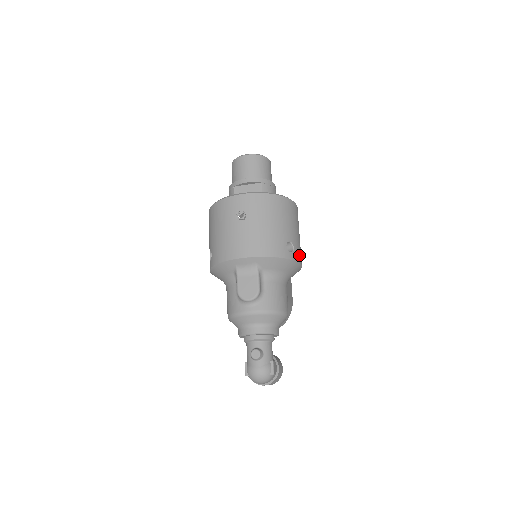
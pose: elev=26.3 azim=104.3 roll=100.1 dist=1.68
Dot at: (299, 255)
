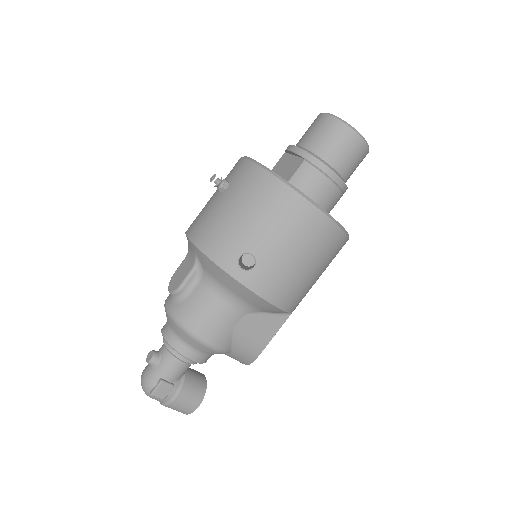
Dot at: (266, 284)
